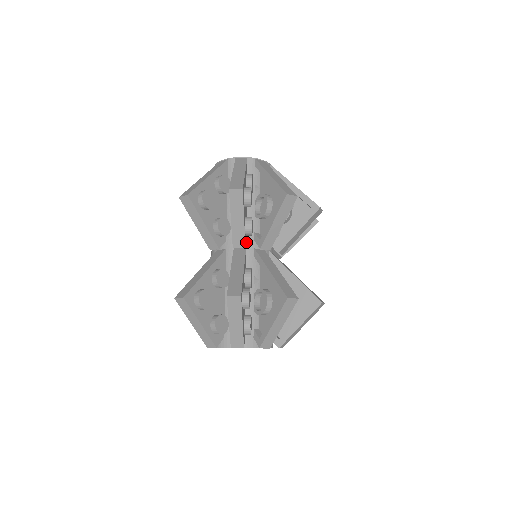
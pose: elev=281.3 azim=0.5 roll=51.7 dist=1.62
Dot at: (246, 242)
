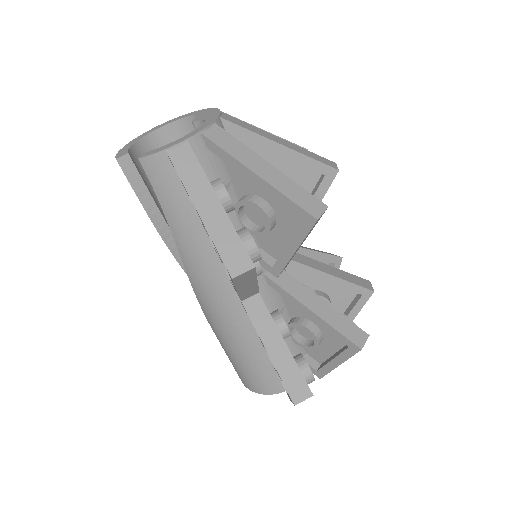
Dot at: occluded
